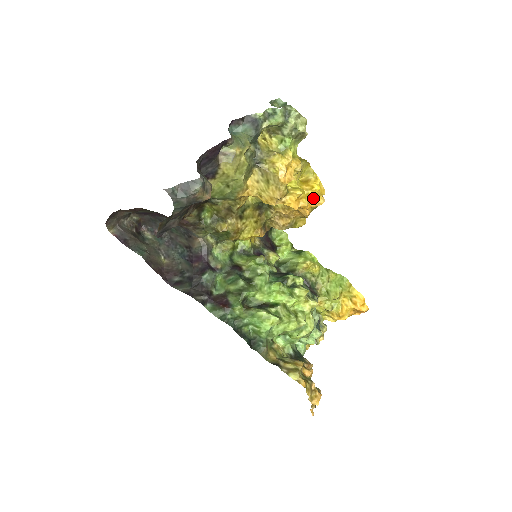
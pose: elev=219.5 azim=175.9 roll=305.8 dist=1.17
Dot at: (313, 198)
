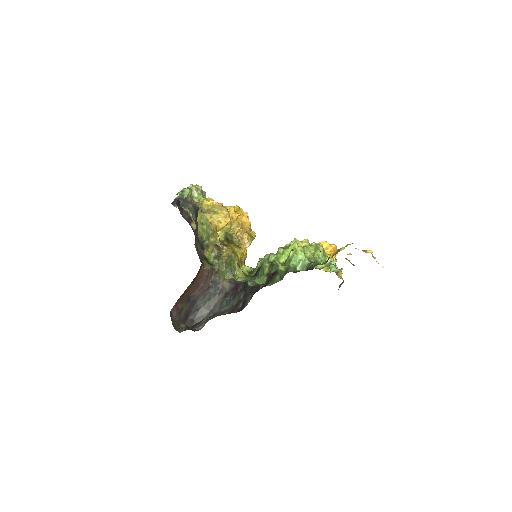
Dot at: occluded
